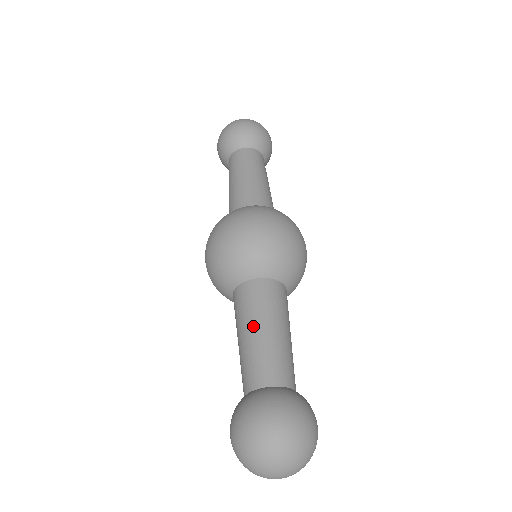
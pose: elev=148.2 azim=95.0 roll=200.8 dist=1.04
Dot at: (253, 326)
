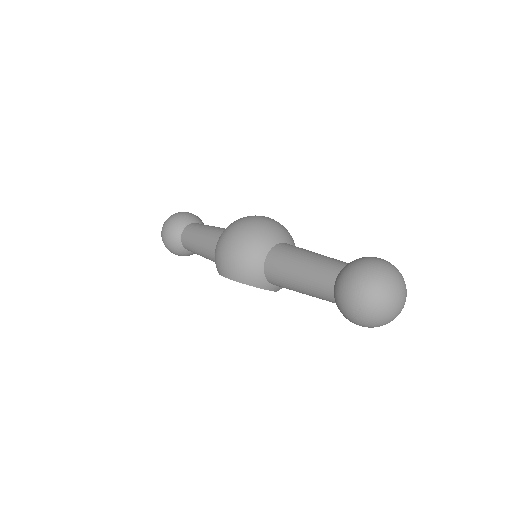
Dot at: (308, 252)
